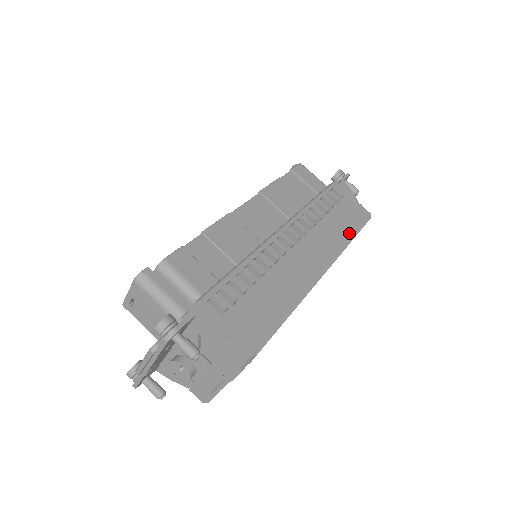
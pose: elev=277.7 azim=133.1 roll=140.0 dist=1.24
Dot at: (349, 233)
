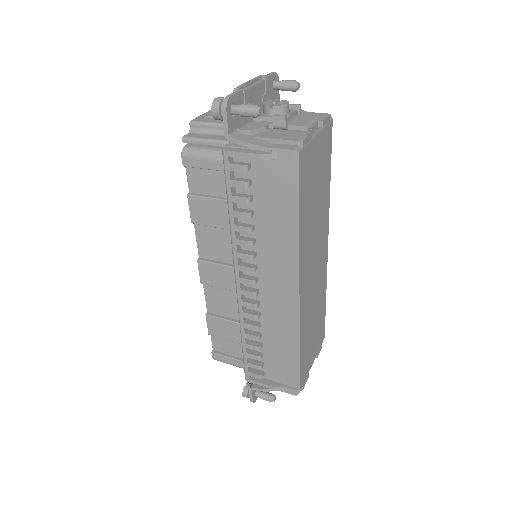
Dot at: occluded
